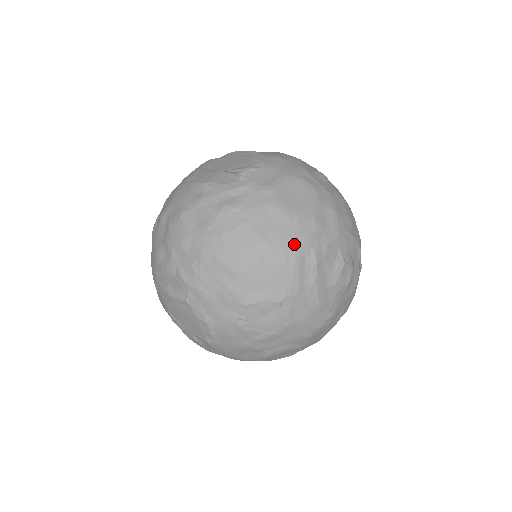
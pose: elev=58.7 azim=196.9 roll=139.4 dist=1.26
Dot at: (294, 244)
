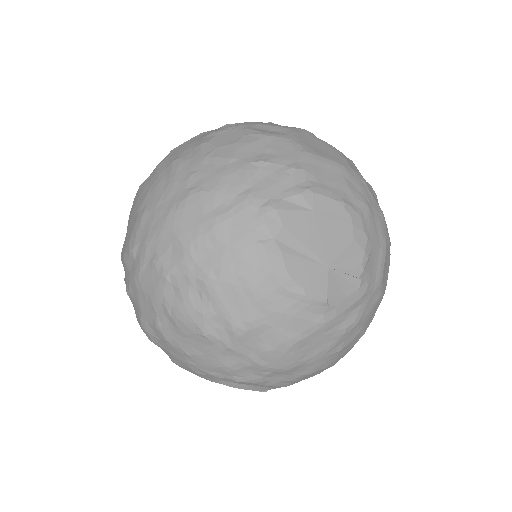
Dot at: occluded
